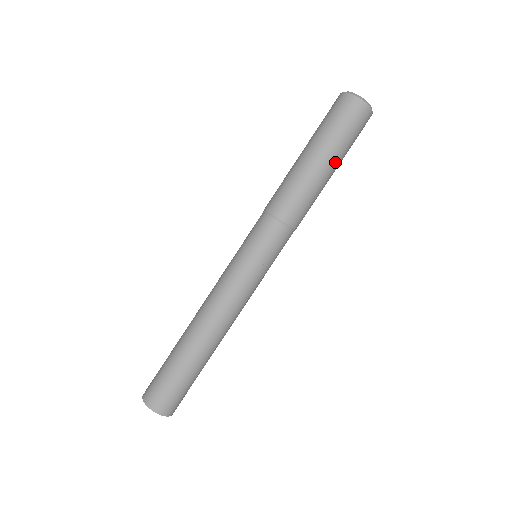
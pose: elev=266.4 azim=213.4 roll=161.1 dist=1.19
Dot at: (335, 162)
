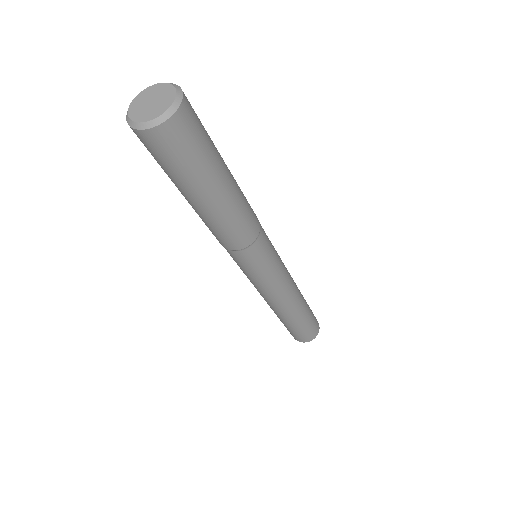
Dot at: (204, 191)
